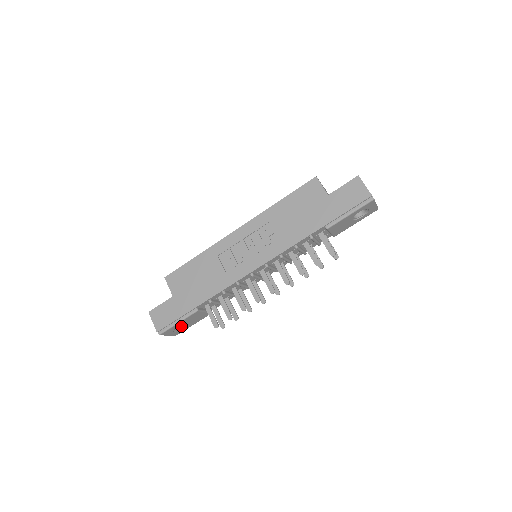
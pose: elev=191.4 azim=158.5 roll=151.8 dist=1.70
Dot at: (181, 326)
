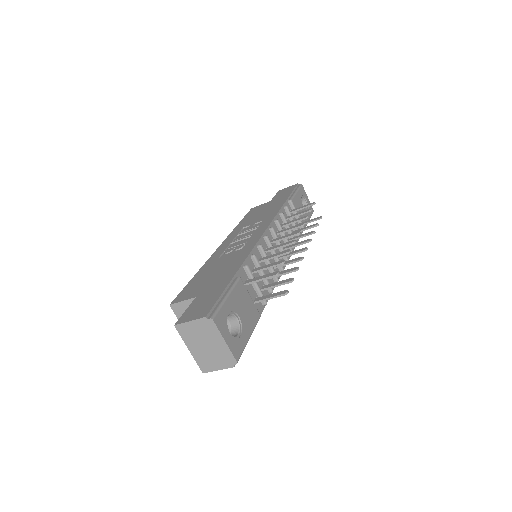
Dot at: (234, 336)
